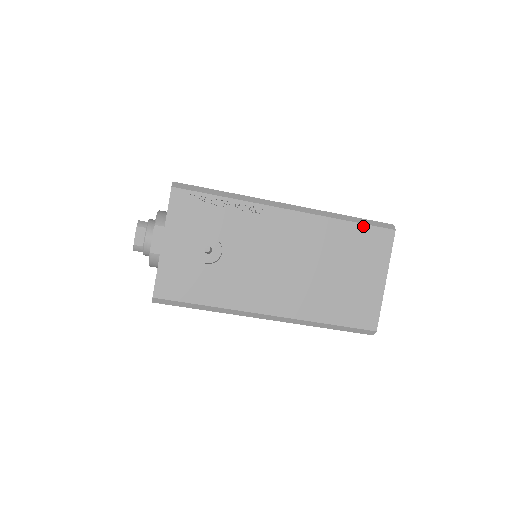
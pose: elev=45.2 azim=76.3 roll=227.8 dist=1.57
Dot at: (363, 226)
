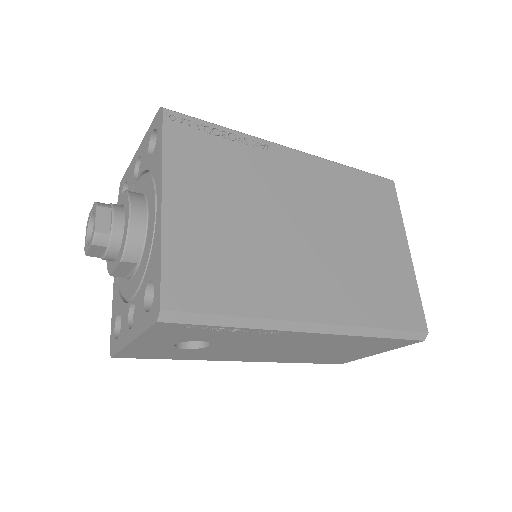
Dot at: (392, 339)
